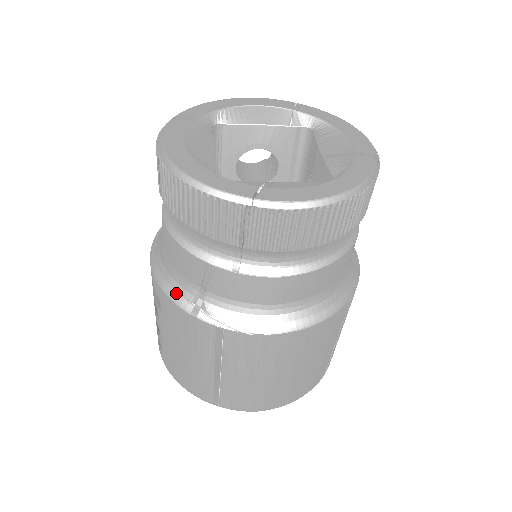
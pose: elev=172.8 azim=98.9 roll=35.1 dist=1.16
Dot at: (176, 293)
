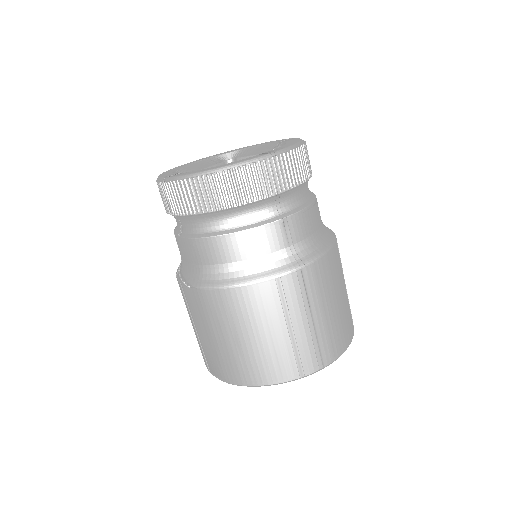
Dot at: occluded
